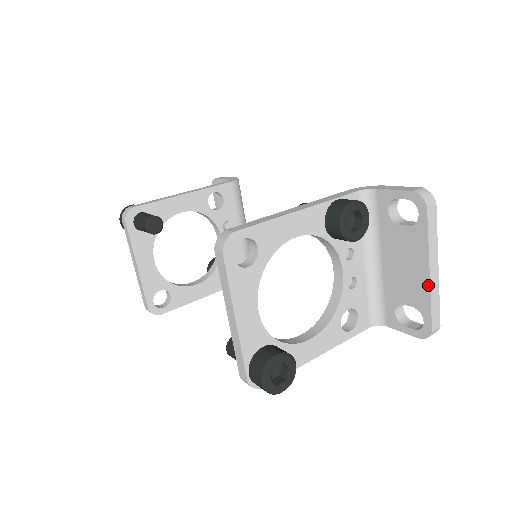
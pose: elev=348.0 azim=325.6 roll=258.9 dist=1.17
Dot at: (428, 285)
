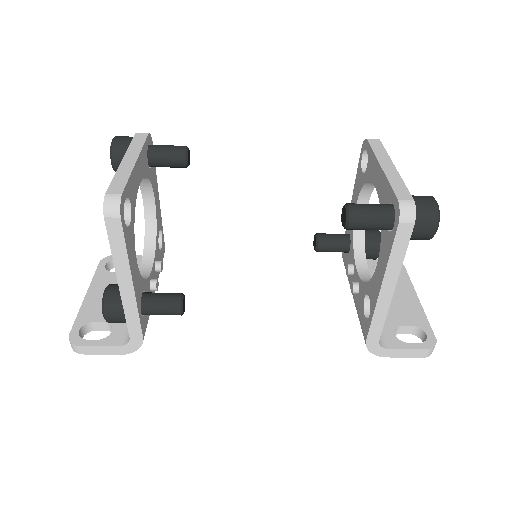
Dot at: (421, 308)
